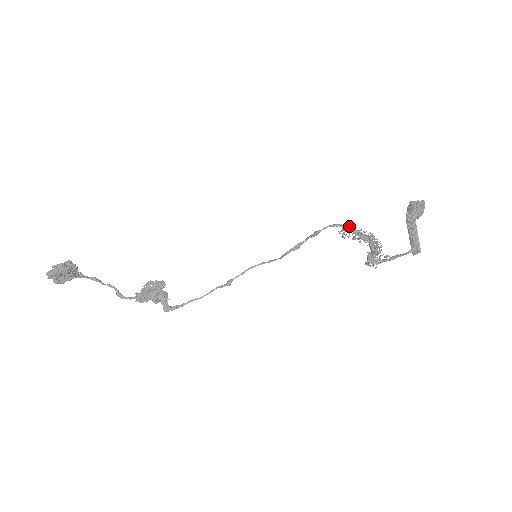
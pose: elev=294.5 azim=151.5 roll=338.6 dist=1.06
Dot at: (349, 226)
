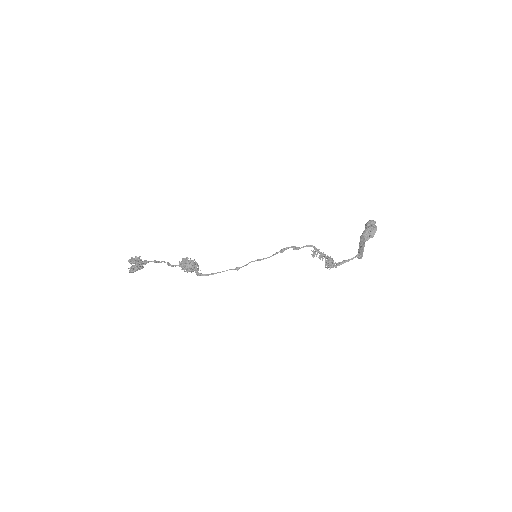
Dot at: (318, 250)
